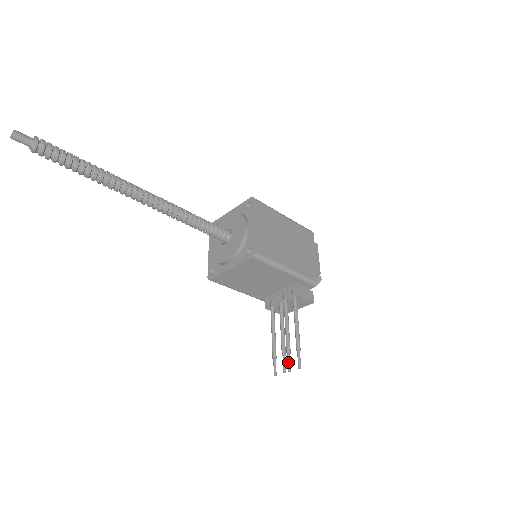
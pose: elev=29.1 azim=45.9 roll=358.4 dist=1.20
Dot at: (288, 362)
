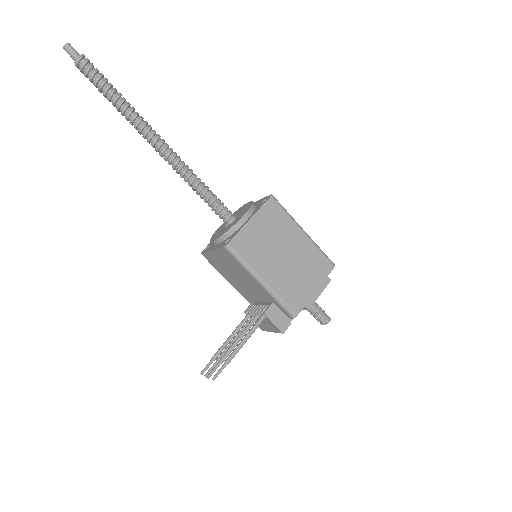
Dot at: (213, 368)
